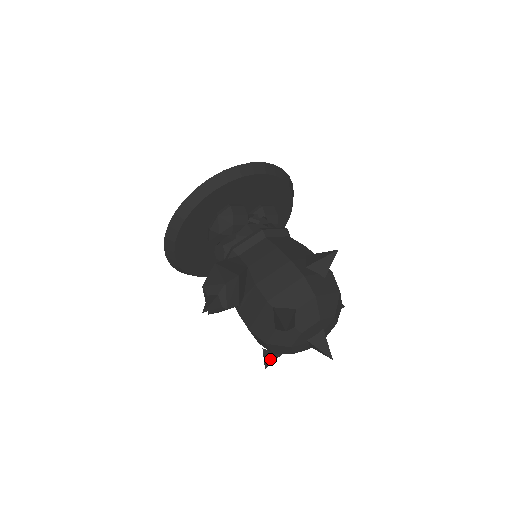
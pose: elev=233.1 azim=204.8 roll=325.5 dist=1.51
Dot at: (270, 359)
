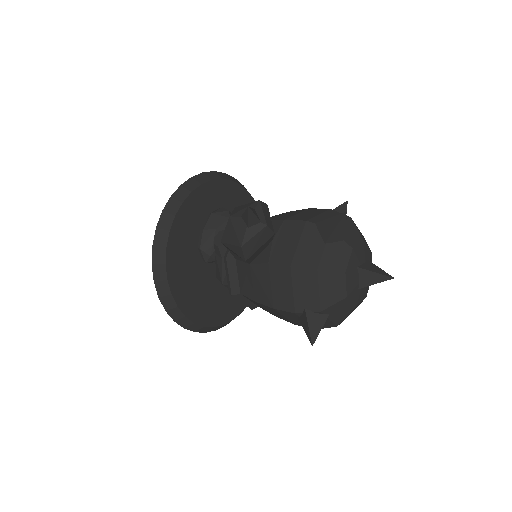
Dot at: (316, 327)
